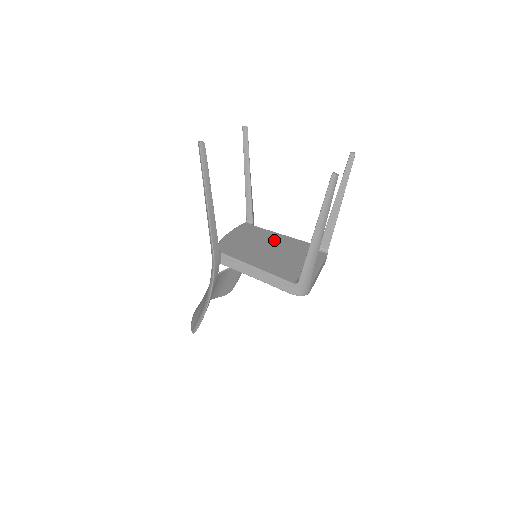
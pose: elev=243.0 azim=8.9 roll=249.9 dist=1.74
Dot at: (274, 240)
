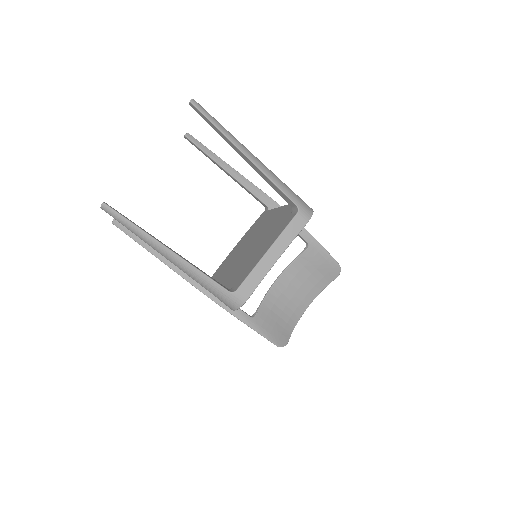
Dot at: (264, 226)
